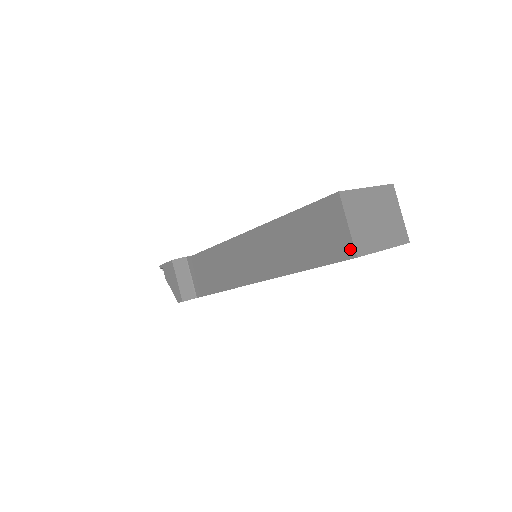
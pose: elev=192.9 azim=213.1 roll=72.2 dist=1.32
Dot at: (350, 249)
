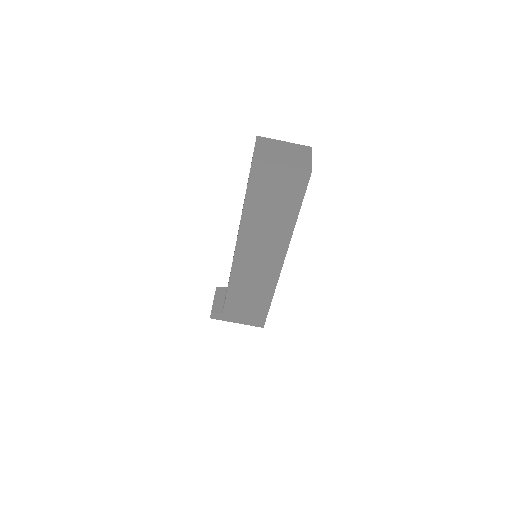
Dot at: occluded
